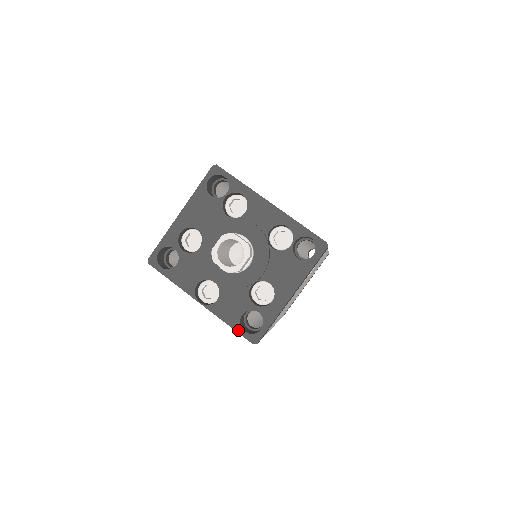
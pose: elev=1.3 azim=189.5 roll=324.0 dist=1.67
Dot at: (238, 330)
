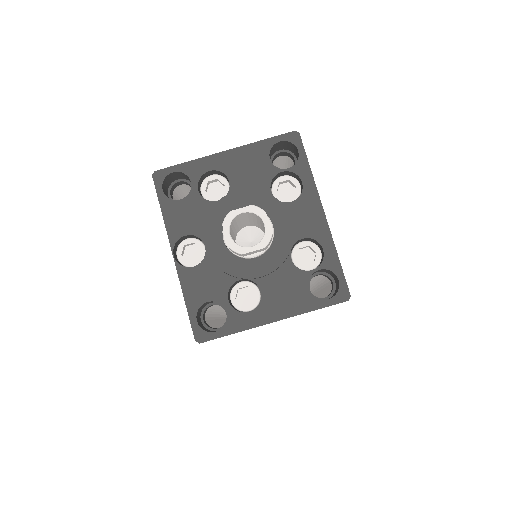
Dot at: (191, 314)
